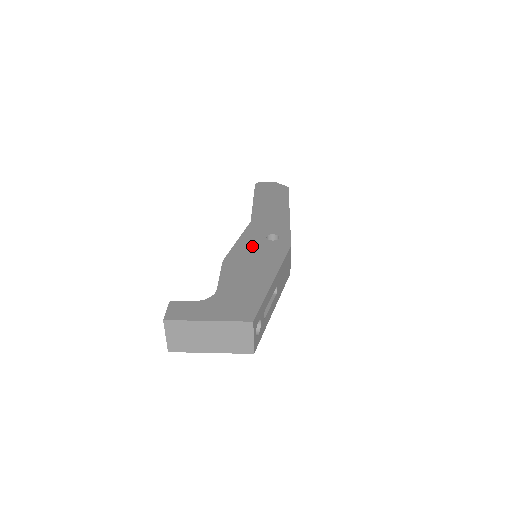
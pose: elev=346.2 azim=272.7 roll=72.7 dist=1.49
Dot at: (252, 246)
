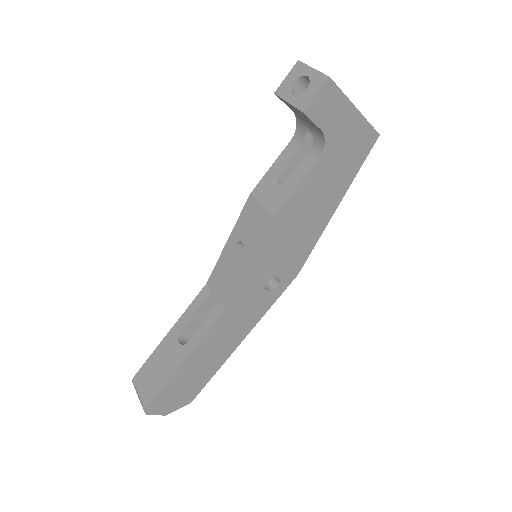
Dot at: occluded
